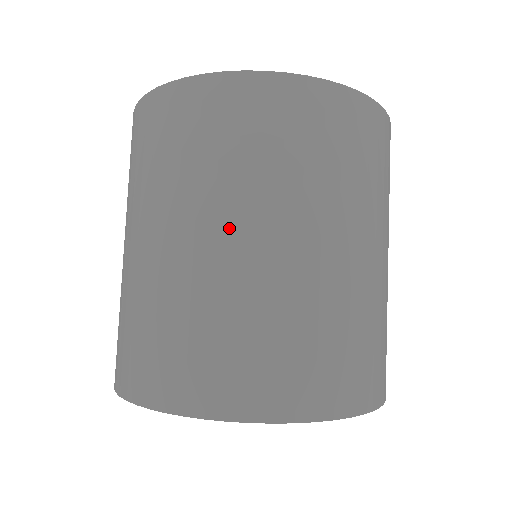
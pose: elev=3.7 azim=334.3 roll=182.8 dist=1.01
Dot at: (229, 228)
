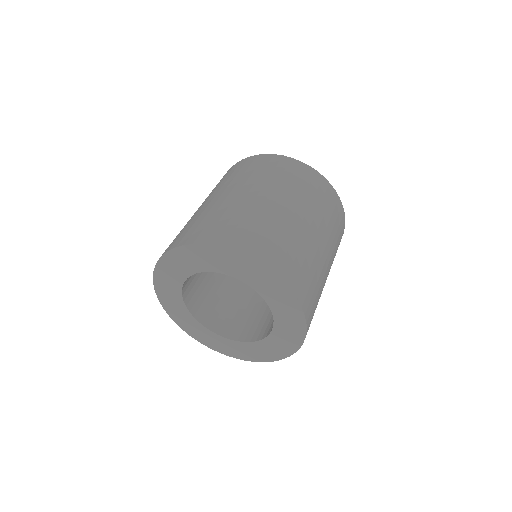
Dot at: (302, 214)
